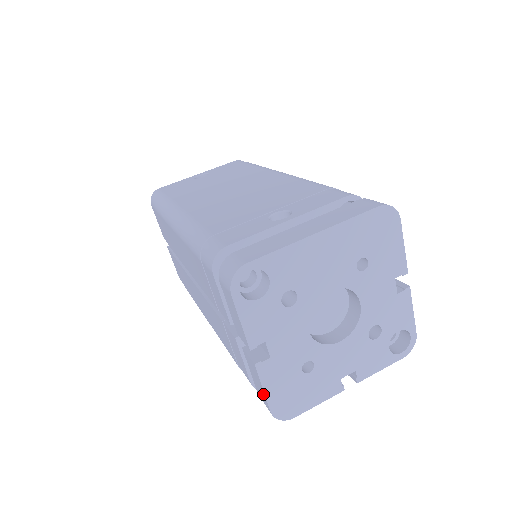
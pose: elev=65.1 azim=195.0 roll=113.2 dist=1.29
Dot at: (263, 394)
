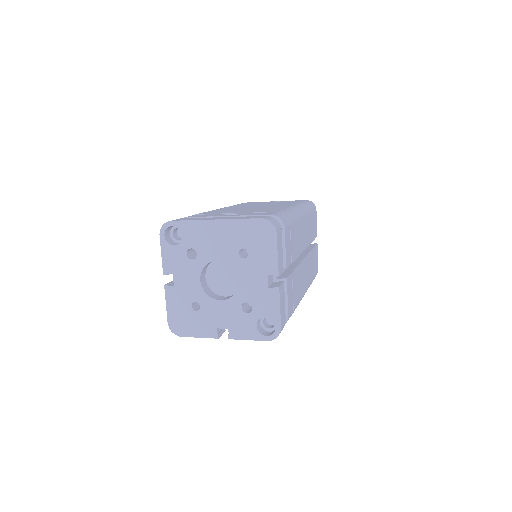
Dot at: (168, 310)
